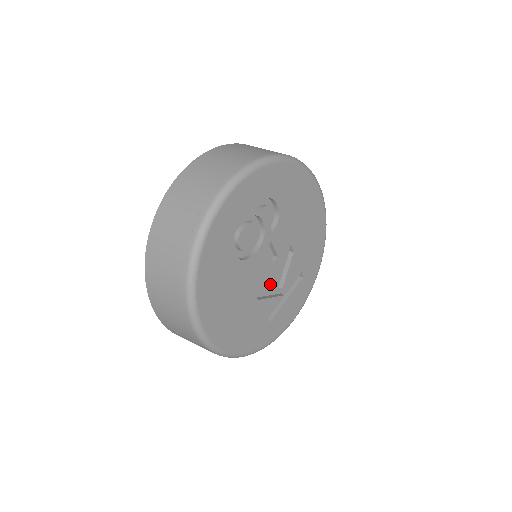
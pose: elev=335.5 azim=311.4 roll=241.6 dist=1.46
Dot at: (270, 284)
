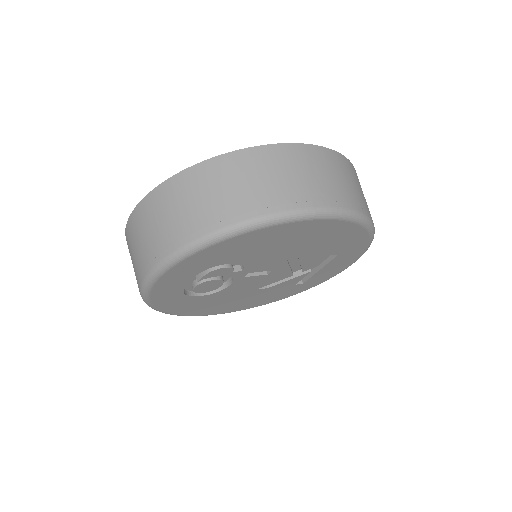
Dot at: (278, 279)
